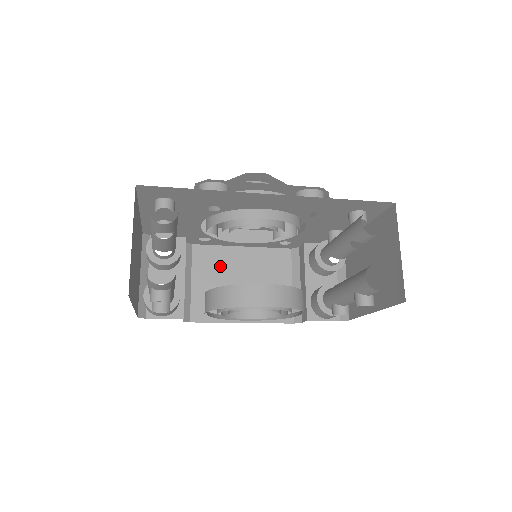
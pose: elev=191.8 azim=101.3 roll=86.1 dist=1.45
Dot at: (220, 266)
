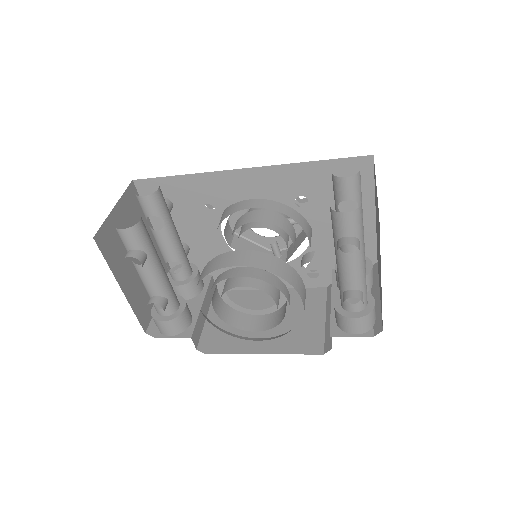
Dot at: (248, 306)
